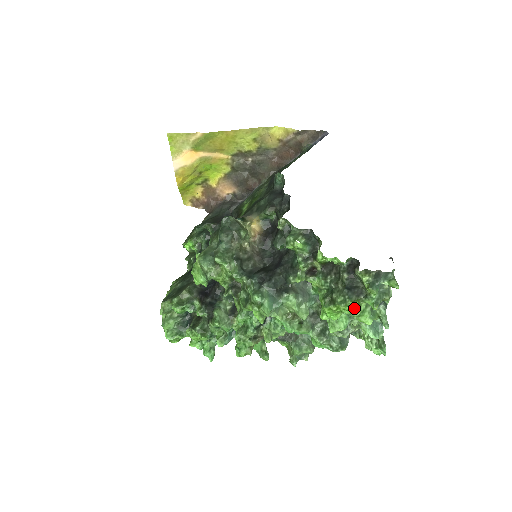
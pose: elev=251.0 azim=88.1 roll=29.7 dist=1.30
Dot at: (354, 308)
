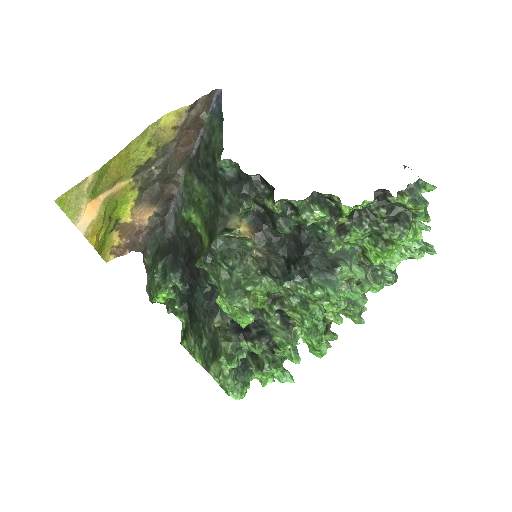
Dot at: (412, 234)
